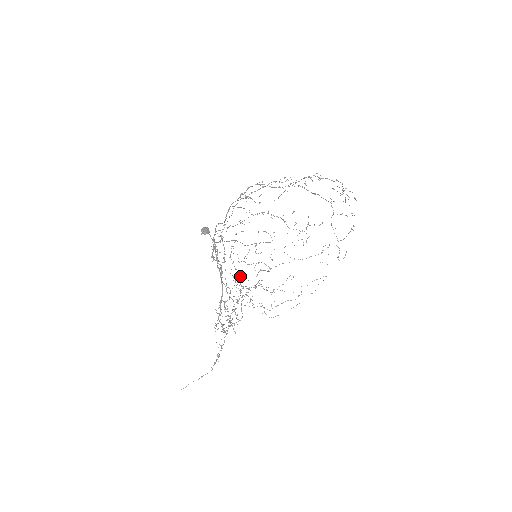
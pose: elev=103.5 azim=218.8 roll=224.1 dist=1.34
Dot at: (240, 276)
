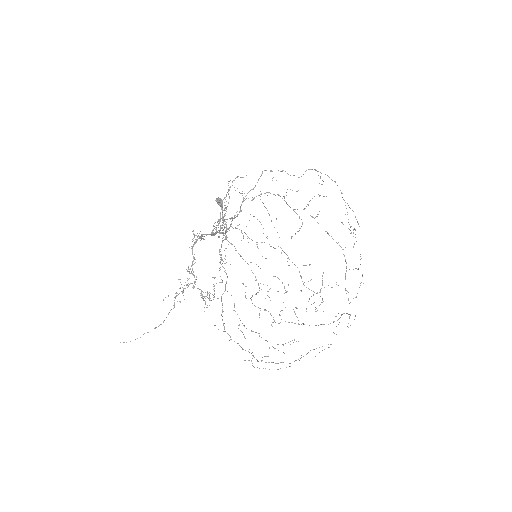
Dot at: occluded
